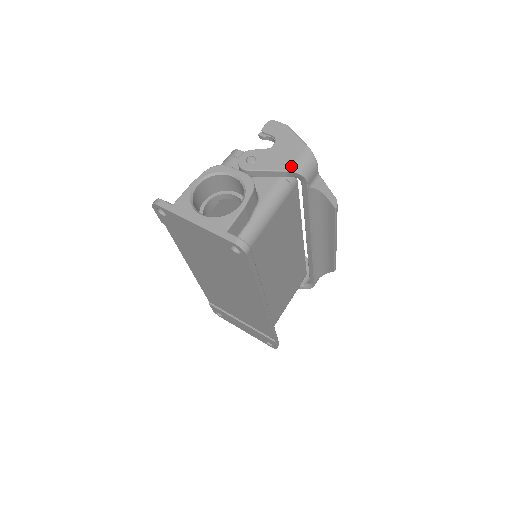
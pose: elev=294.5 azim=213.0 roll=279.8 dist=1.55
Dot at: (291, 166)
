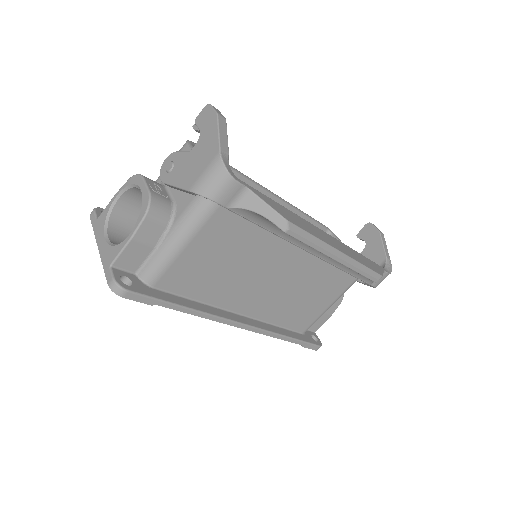
Dot at: (193, 184)
